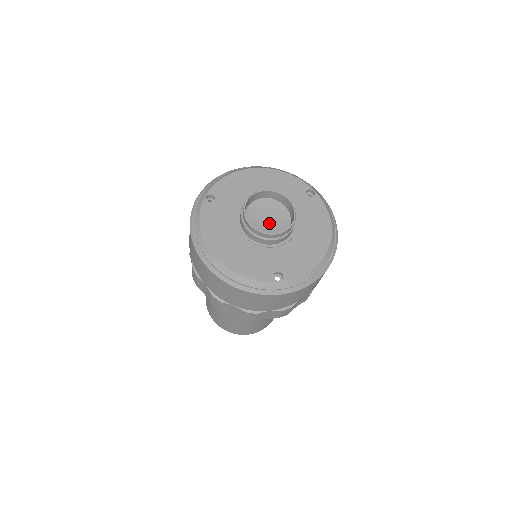
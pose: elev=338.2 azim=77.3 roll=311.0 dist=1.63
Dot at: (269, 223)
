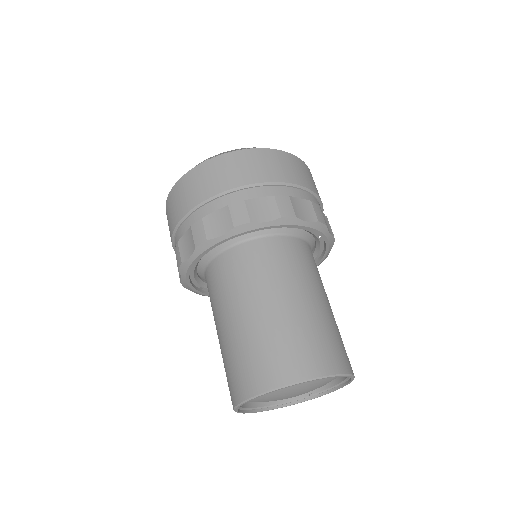
Dot at: occluded
